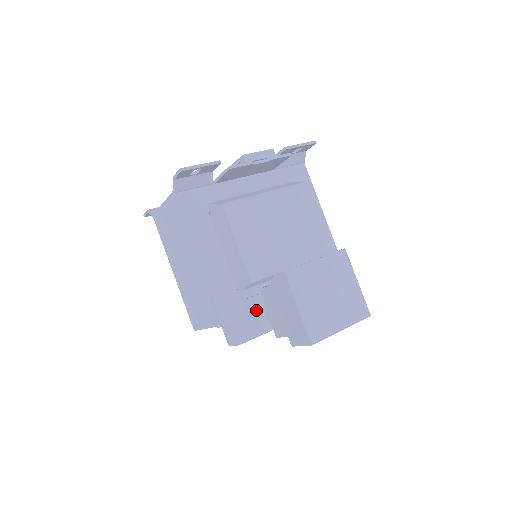
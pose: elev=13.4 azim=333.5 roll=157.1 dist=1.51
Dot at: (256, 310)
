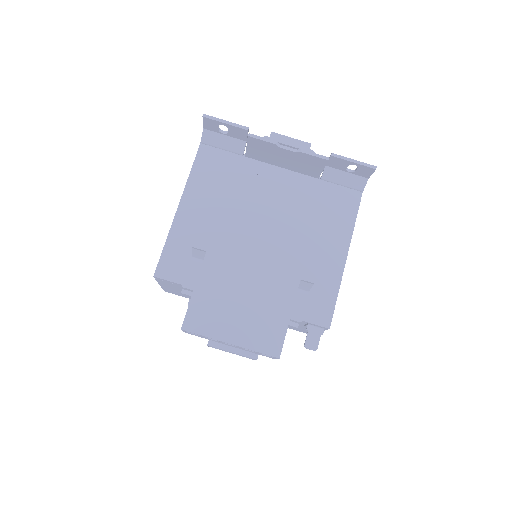
Dot at: (188, 281)
